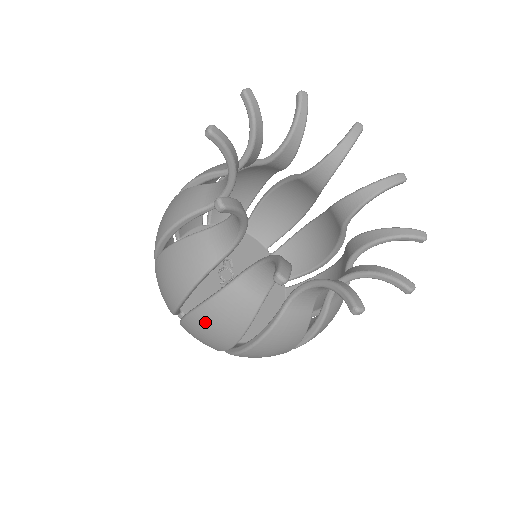
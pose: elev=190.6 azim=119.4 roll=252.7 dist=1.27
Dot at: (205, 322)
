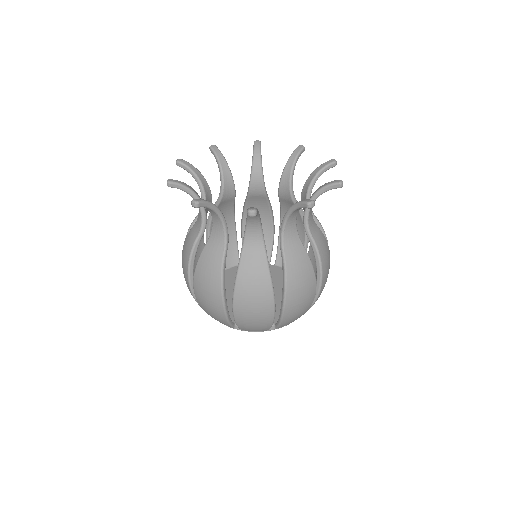
Dot at: (200, 285)
